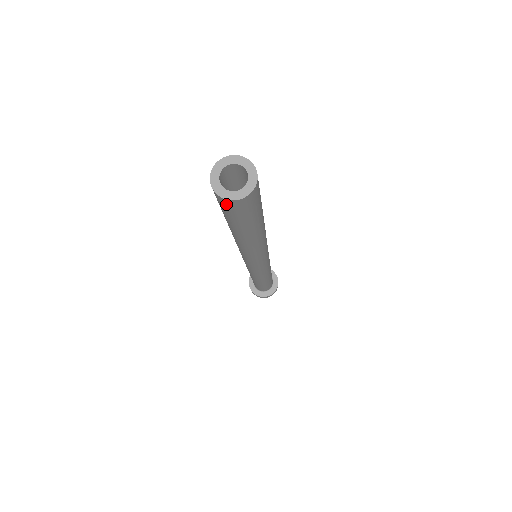
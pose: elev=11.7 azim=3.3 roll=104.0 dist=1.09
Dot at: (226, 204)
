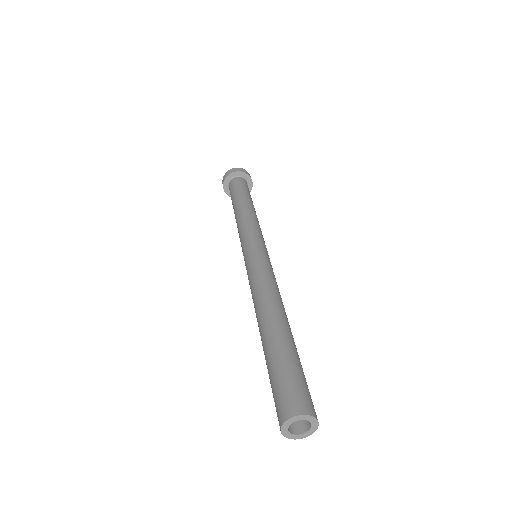
Dot at: (279, 422)
